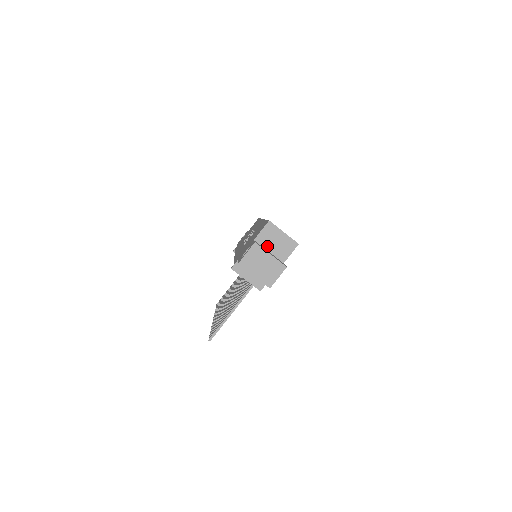
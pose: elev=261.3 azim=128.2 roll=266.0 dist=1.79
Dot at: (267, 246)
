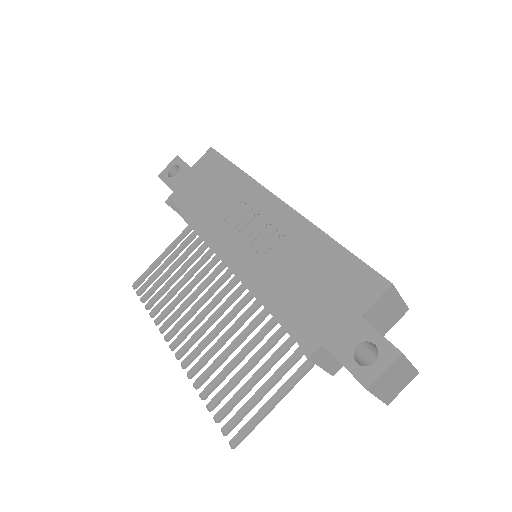
Dot at: (373, 321)
